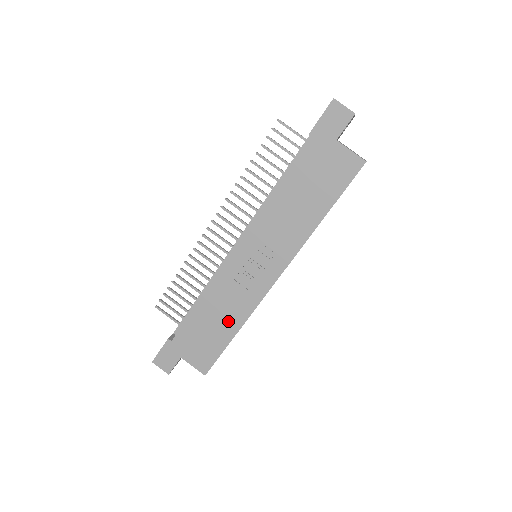
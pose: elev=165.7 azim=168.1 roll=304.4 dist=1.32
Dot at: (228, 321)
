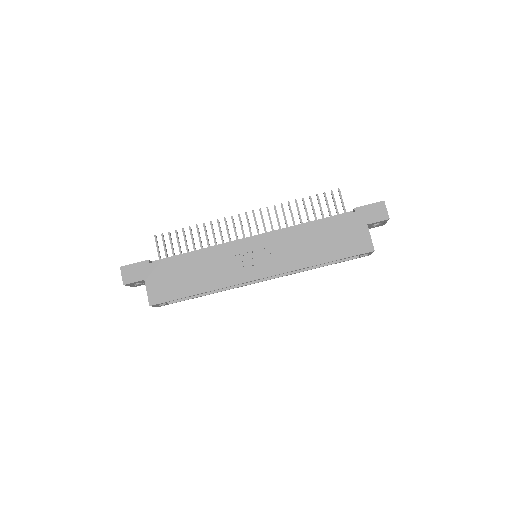
Dot at: (202, 280)
